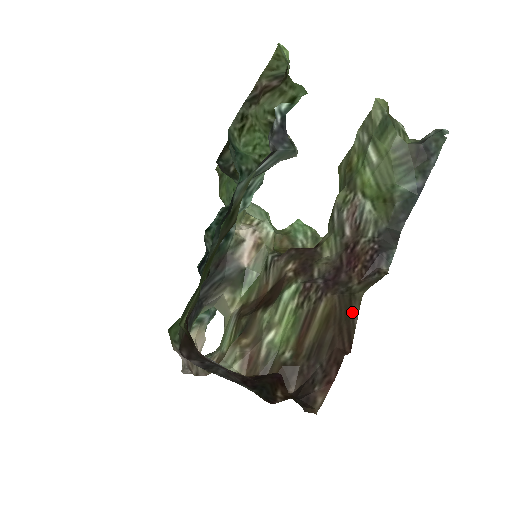
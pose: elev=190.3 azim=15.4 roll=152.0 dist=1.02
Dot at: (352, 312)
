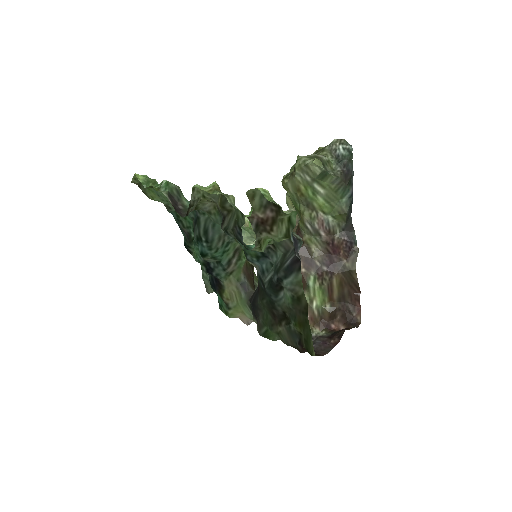
Dot at: (354, 278)
